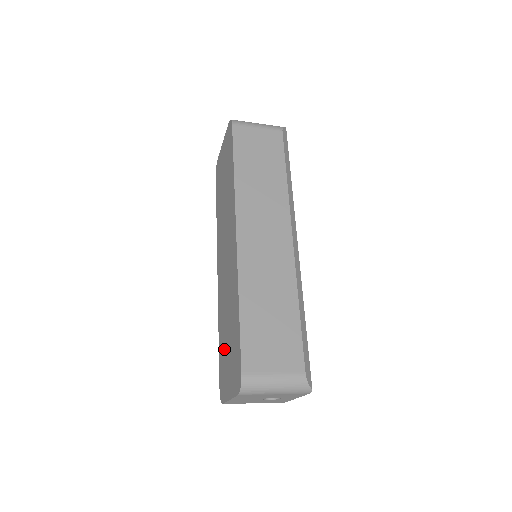
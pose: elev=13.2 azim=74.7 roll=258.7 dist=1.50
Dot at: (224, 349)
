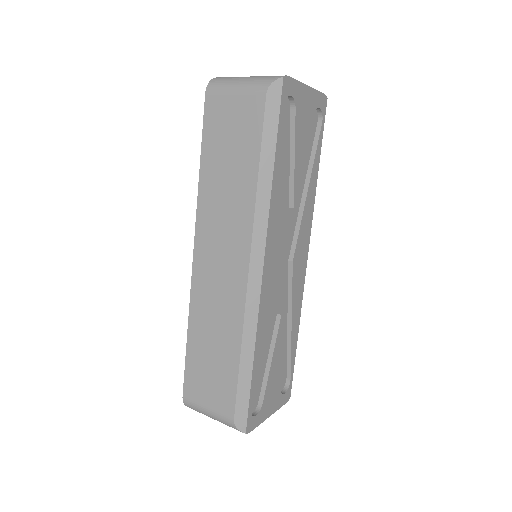
Dot at: occluded
